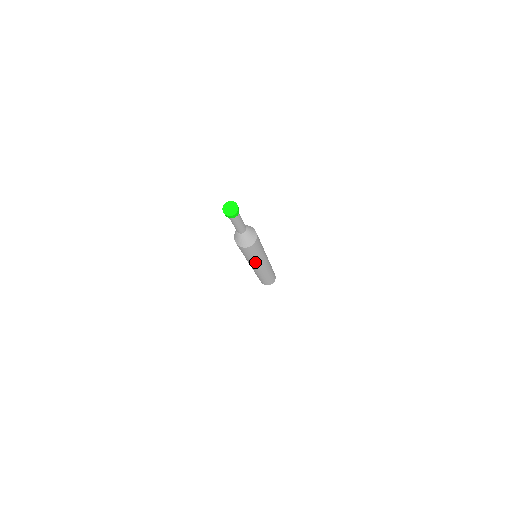
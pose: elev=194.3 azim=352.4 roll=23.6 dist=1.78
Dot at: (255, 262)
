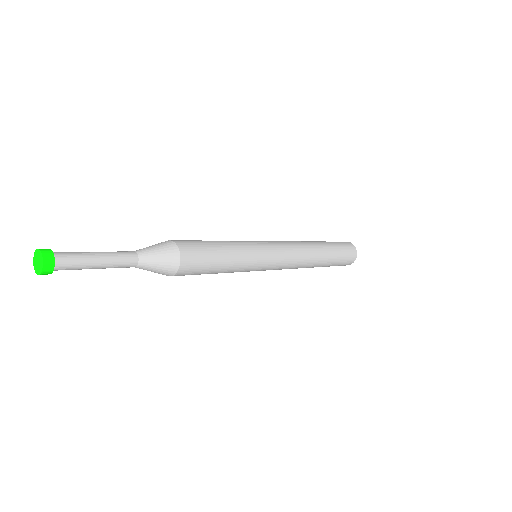
Dot at: (244, 271)
